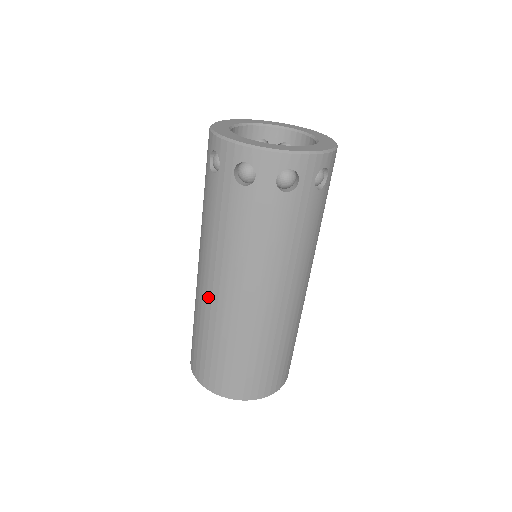
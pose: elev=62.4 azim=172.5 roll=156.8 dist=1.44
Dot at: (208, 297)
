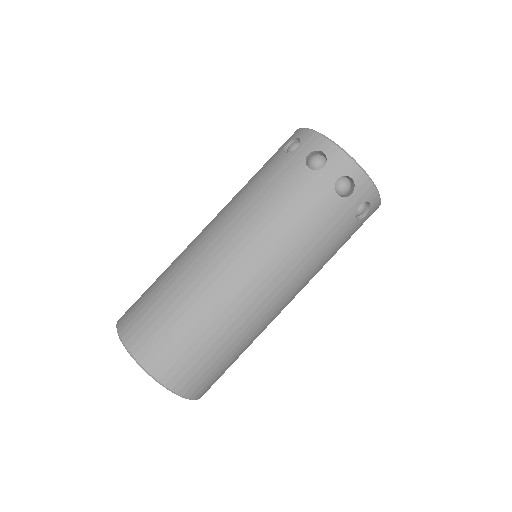
Dot at: (226, 274)
